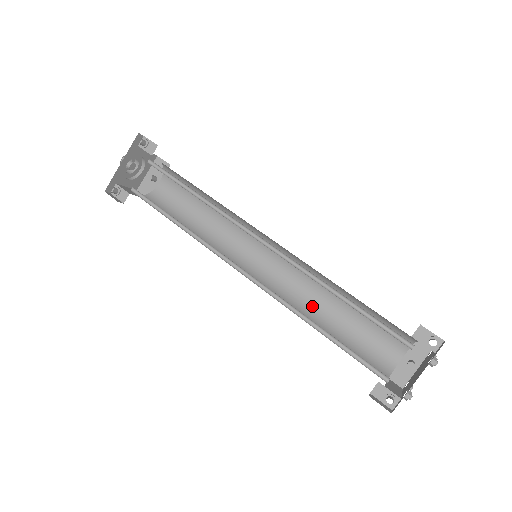
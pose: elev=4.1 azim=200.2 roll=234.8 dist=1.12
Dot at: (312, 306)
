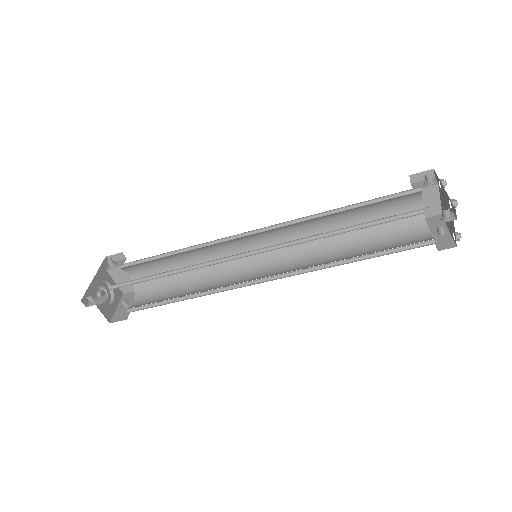
Dot at: occluded
